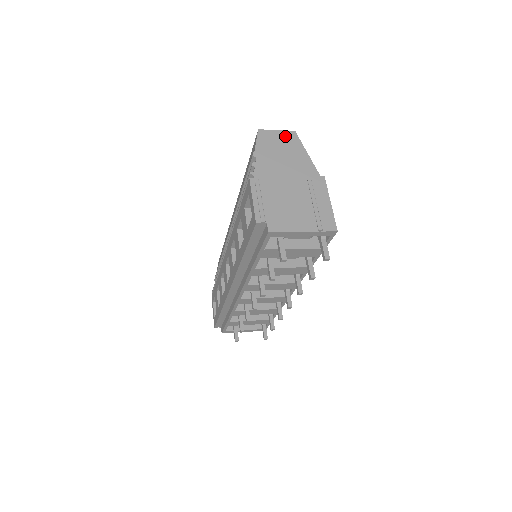
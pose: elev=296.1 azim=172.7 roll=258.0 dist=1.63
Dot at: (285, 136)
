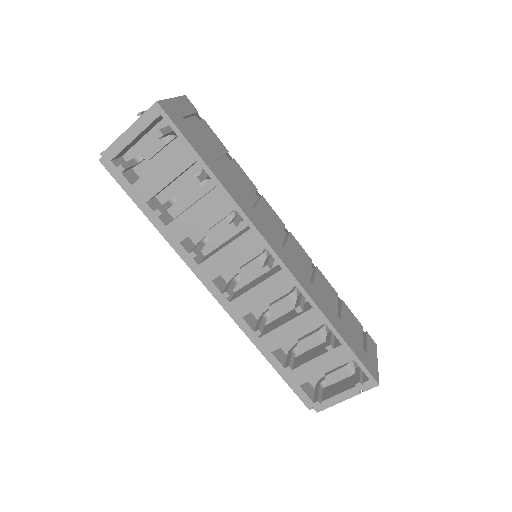
Dot at: occluded
